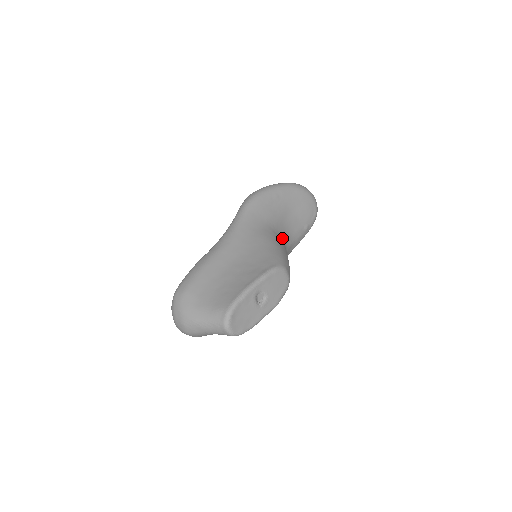
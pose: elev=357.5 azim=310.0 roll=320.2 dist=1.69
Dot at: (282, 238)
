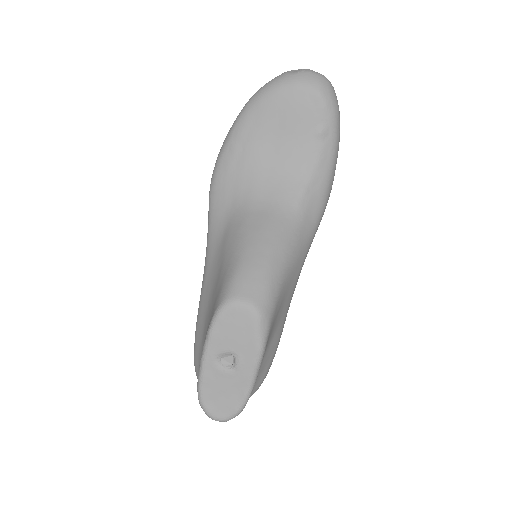
Dot at: (271, 204)
